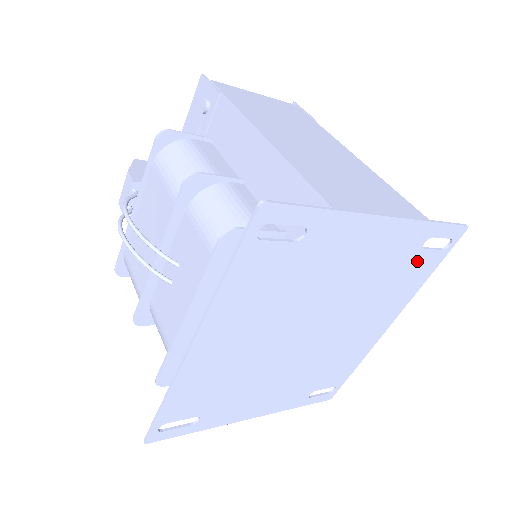
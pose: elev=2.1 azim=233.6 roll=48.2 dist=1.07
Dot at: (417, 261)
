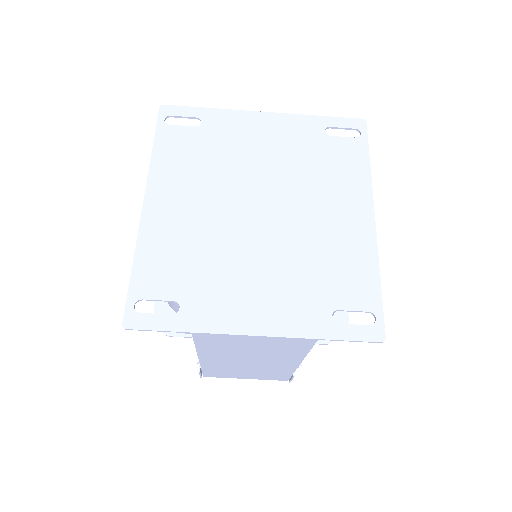
Dot at: (334, 147)
